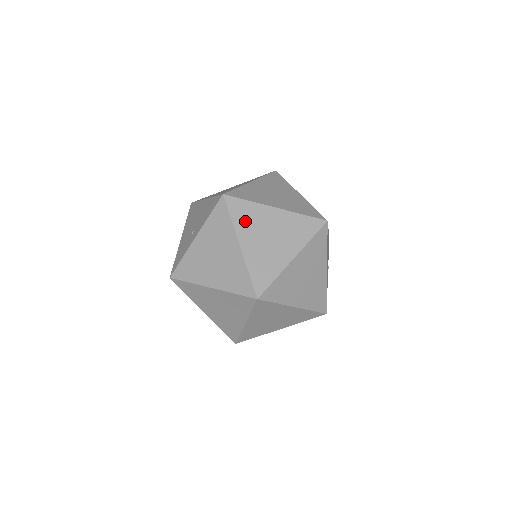
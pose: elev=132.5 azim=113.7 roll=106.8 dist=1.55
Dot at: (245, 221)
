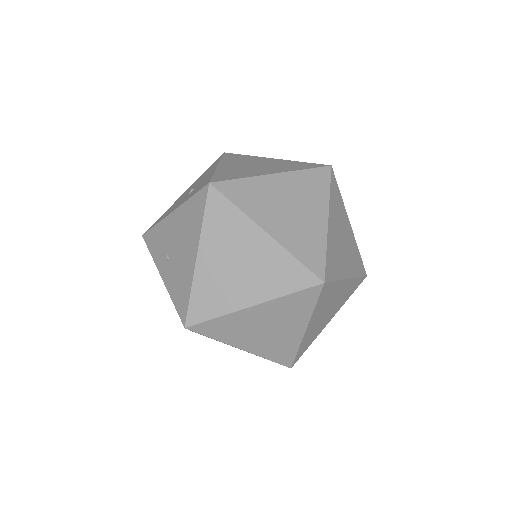
Dot at: occluded
